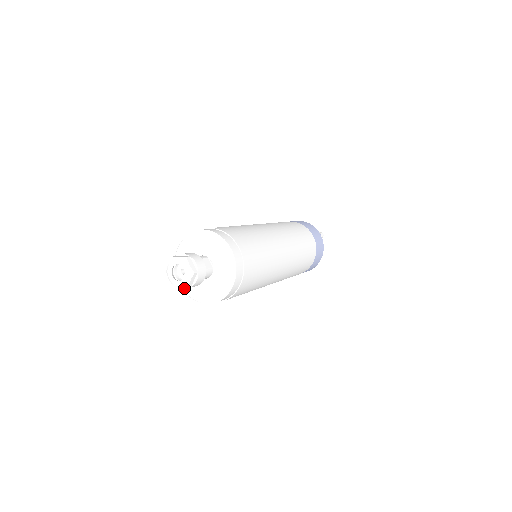
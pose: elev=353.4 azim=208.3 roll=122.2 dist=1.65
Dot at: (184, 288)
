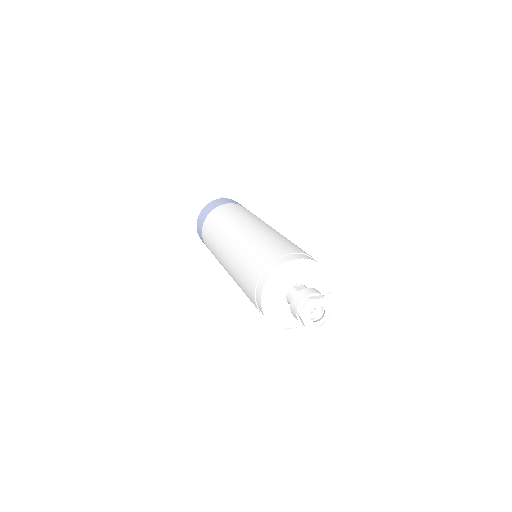
Dot at: (300, 325)
